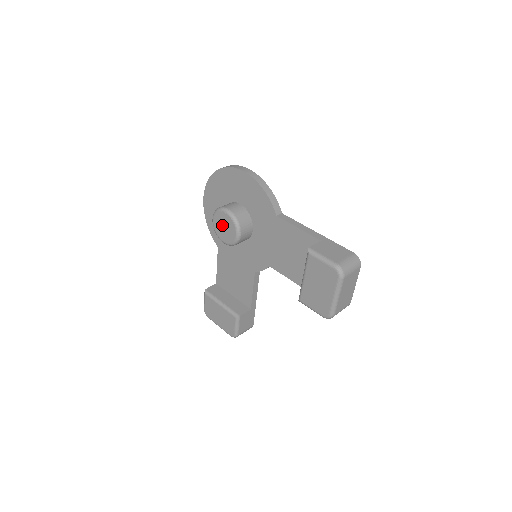
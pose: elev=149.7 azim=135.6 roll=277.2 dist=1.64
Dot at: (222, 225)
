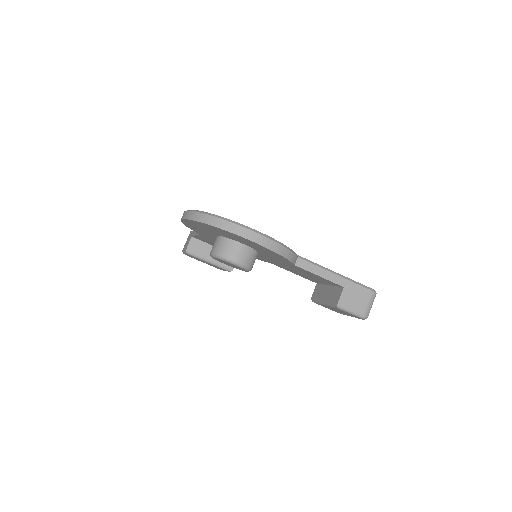
Dot at: (227, 263)
